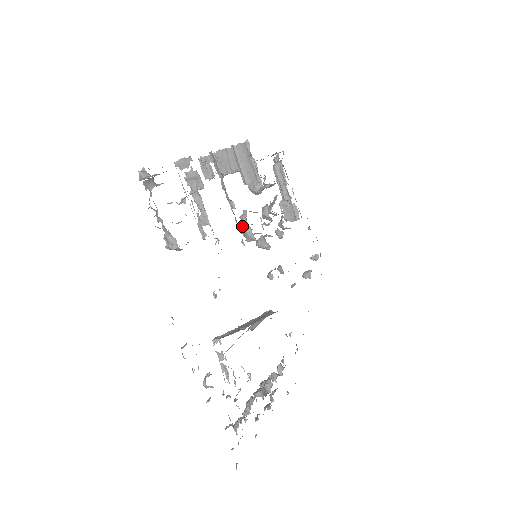
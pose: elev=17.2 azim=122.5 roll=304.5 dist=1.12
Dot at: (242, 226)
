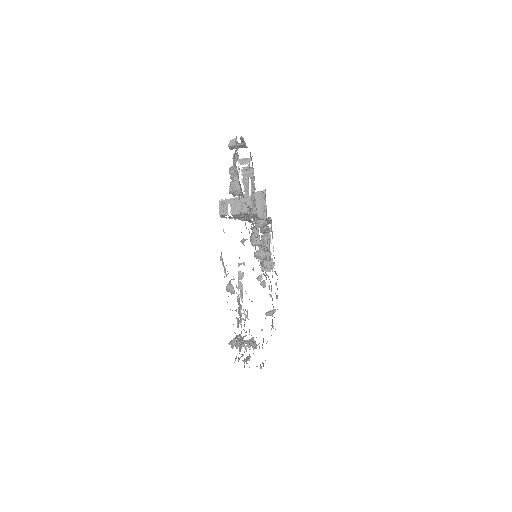
Dot at: occluded
